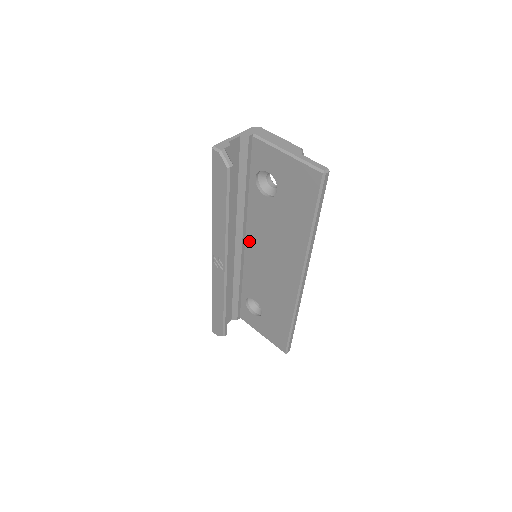
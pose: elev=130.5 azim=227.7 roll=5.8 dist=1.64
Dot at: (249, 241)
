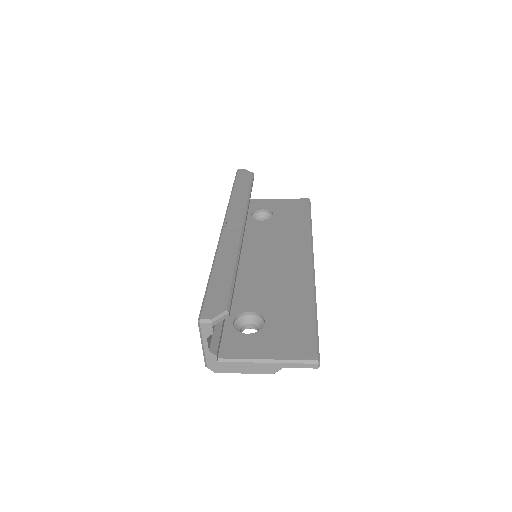
Dot at: (242, 255)
